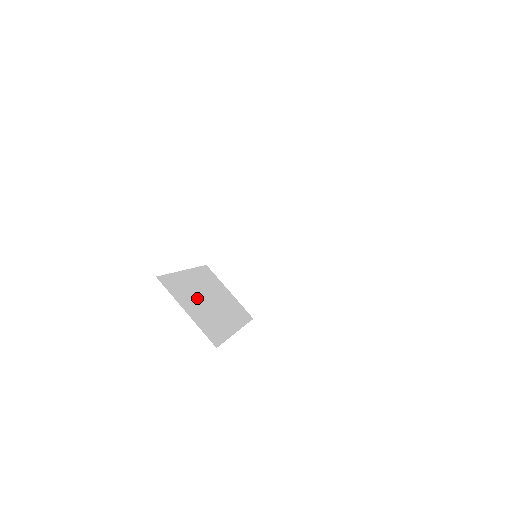
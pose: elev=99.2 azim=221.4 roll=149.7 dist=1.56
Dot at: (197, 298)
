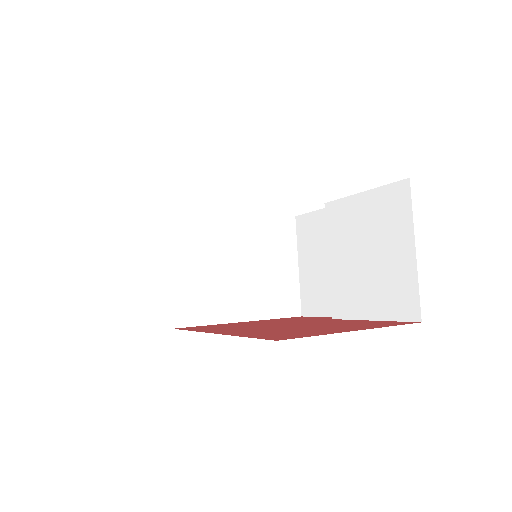
Dot at: occluded
